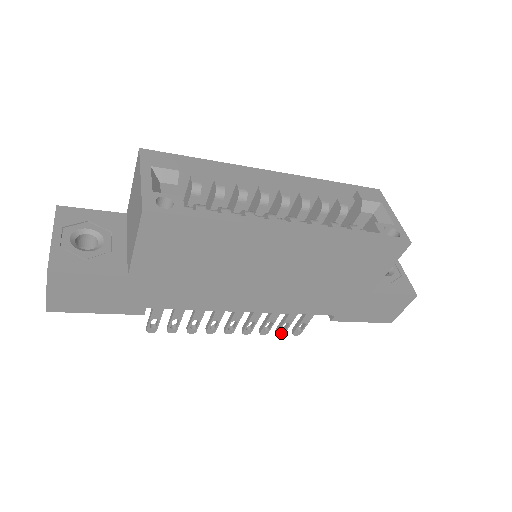
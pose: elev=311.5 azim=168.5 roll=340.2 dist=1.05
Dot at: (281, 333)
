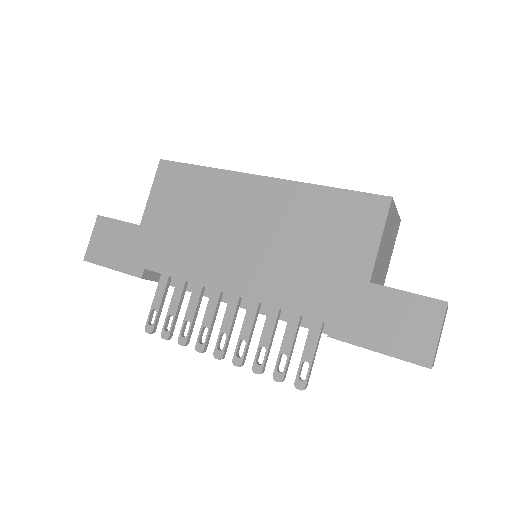
Dot at: (279, 377)
